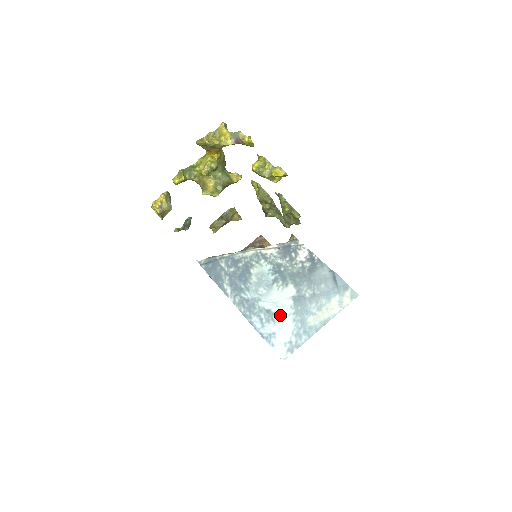
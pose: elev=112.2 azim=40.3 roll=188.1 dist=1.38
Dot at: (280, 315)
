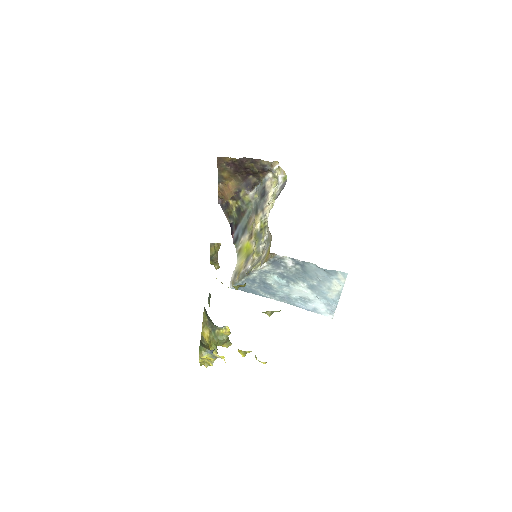
Dot at: (310, 299)
